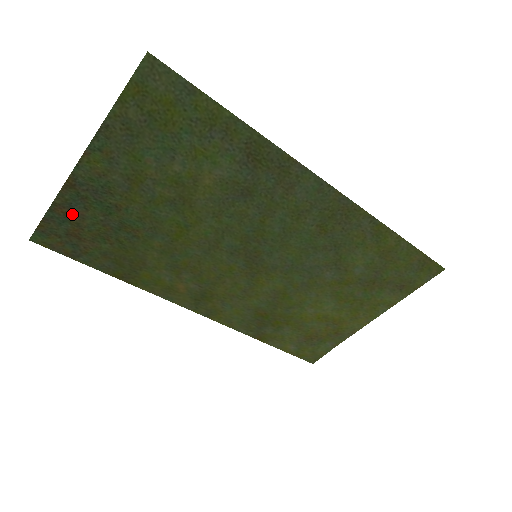
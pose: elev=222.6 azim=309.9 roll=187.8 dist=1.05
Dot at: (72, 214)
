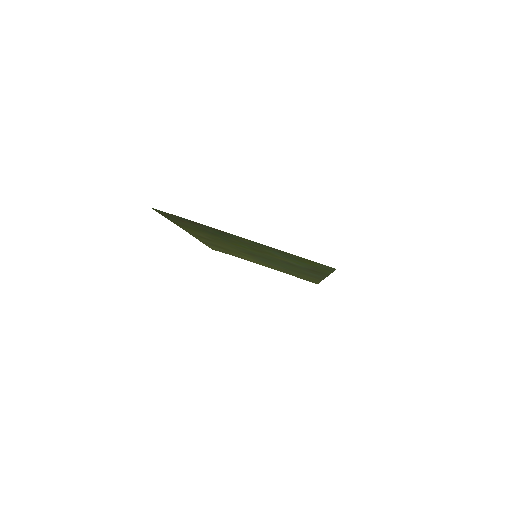
Dot at: (197, 224)
